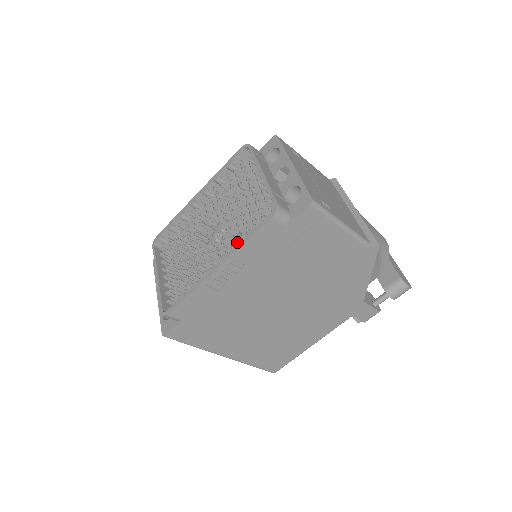
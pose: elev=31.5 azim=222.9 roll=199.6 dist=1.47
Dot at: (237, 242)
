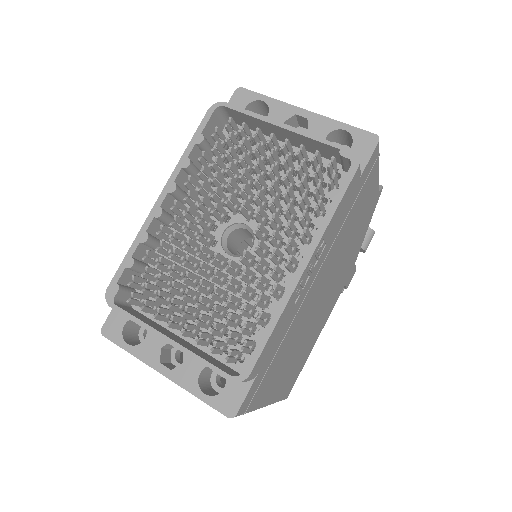
Dot at: (317, 220)
